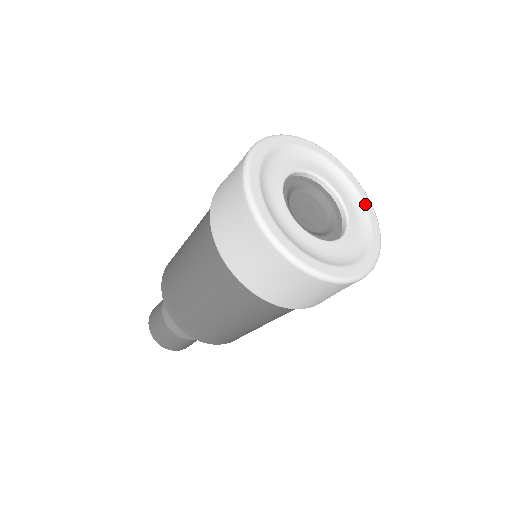
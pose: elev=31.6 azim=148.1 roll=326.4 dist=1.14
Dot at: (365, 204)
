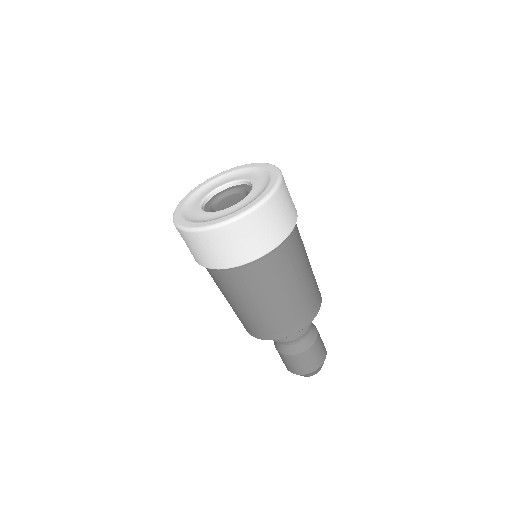
Dot at: (255, 167)
